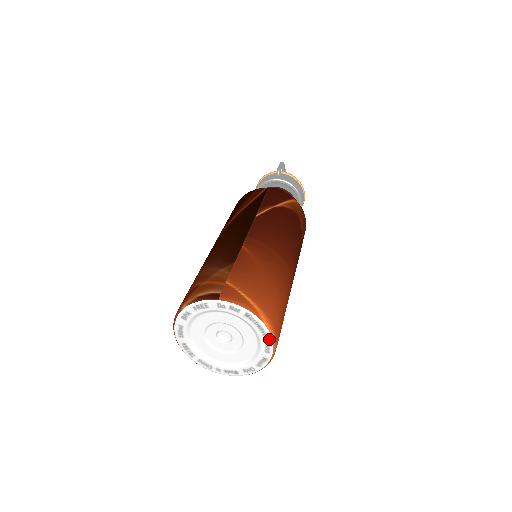
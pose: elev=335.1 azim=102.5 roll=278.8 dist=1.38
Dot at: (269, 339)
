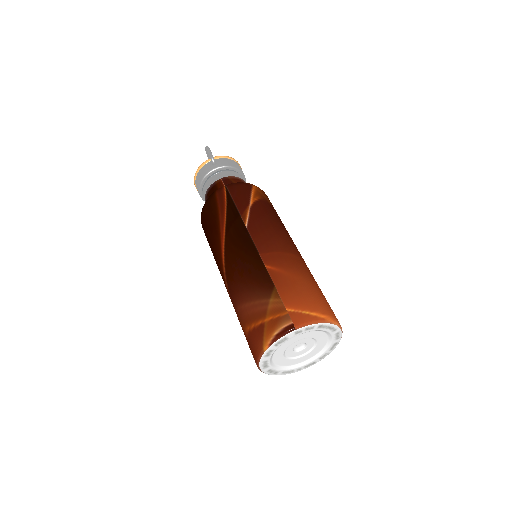
Dot at: (338, 331)
